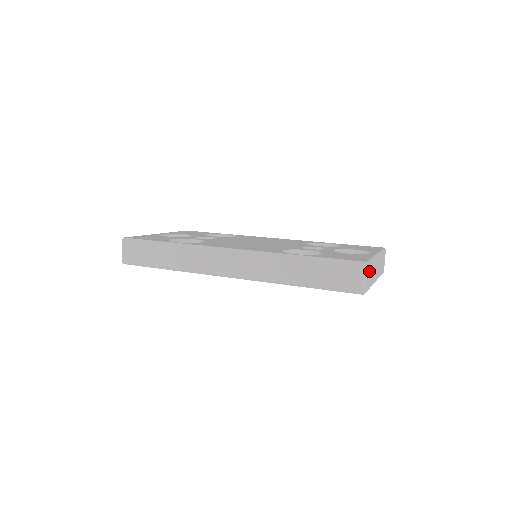
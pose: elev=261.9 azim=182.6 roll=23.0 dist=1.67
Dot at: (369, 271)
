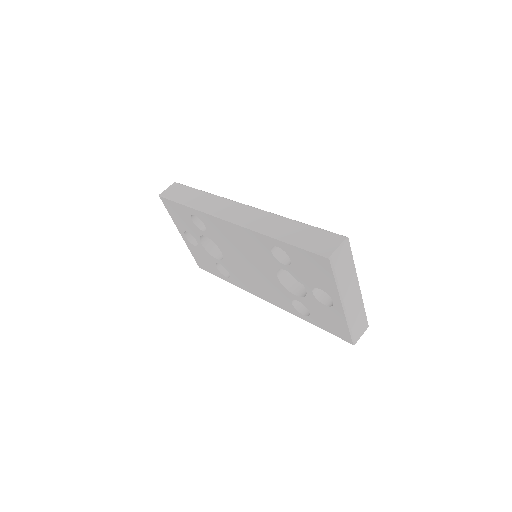
Dot at: (346, 256)
